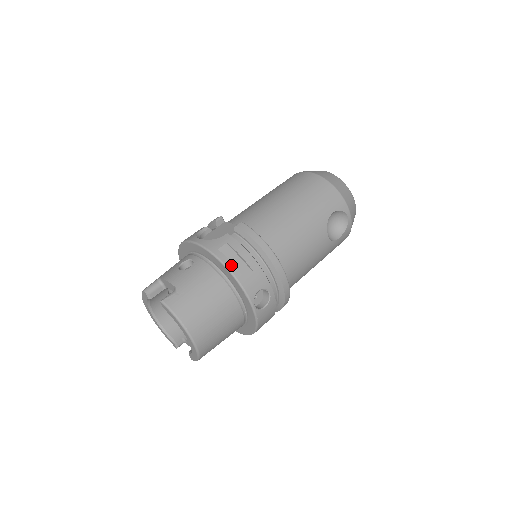
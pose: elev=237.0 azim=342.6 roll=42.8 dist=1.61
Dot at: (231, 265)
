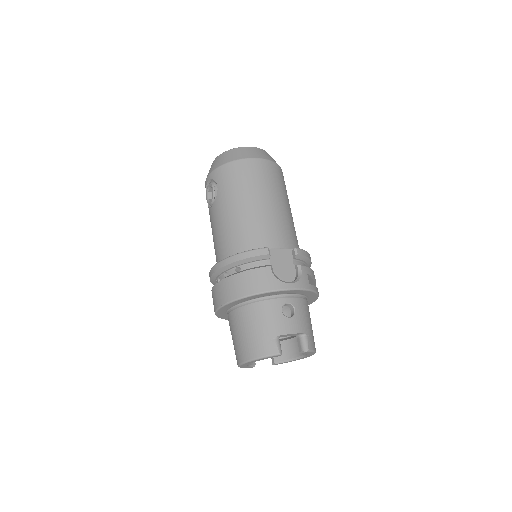
Dot at: (317, 289)
